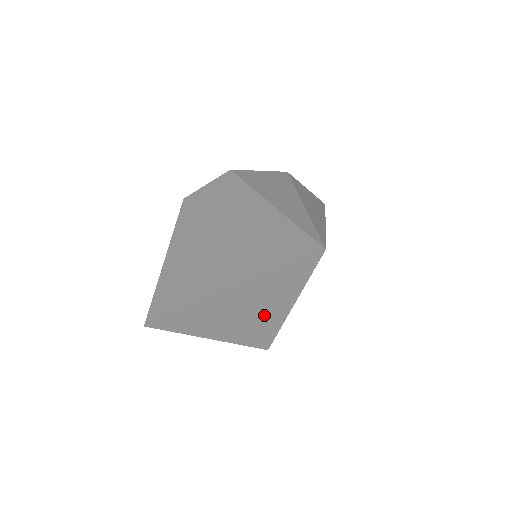
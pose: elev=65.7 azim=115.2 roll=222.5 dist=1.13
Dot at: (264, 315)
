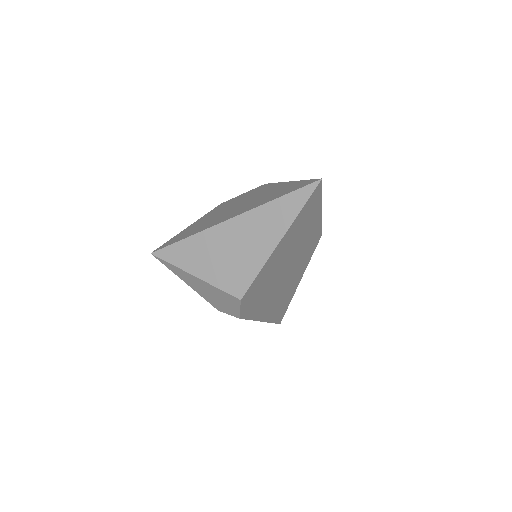
Dot at: (255, 249)
